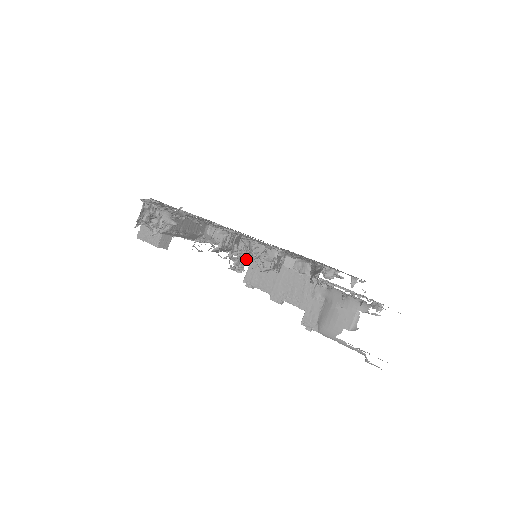
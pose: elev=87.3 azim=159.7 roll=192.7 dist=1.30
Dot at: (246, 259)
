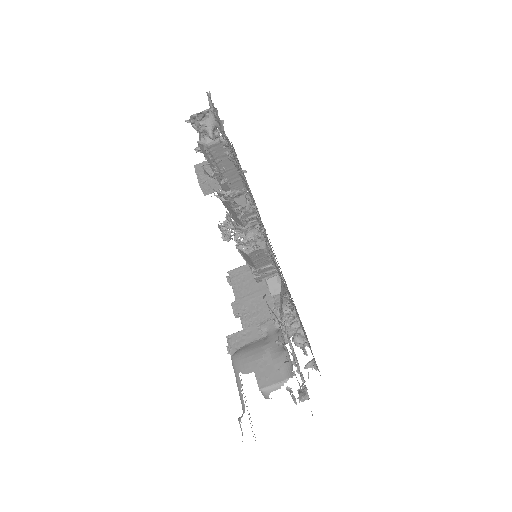
Dot at: occluded
